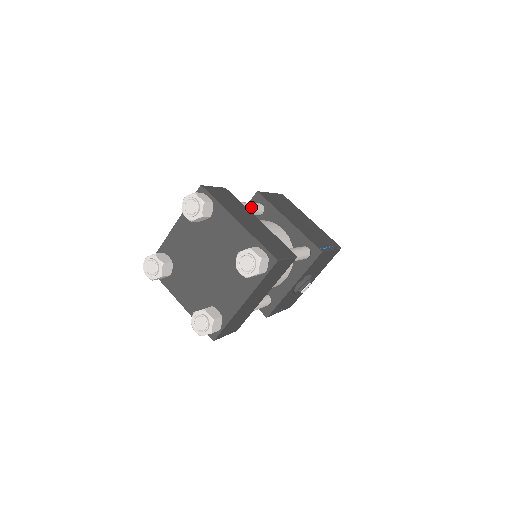
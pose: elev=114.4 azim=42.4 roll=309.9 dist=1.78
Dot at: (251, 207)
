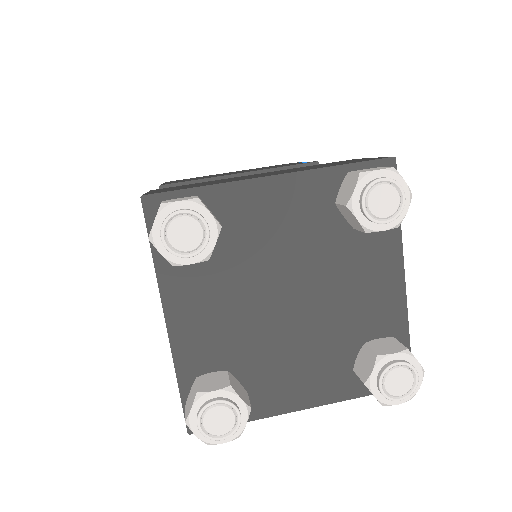
Dot at: occluded
